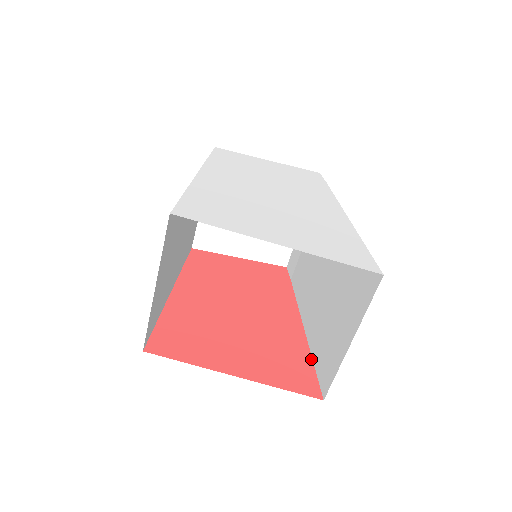
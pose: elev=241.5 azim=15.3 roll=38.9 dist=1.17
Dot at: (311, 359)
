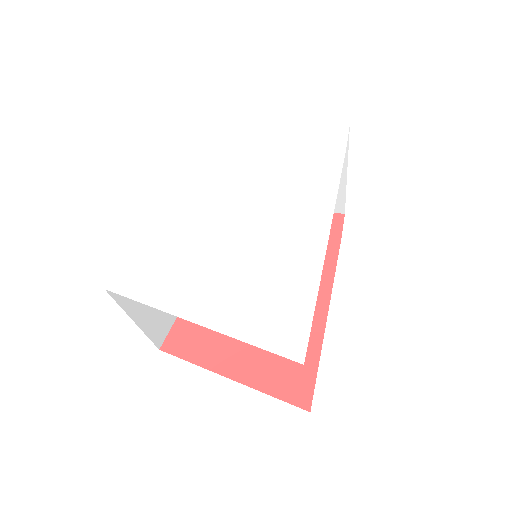
Dot at: (318, 358)
